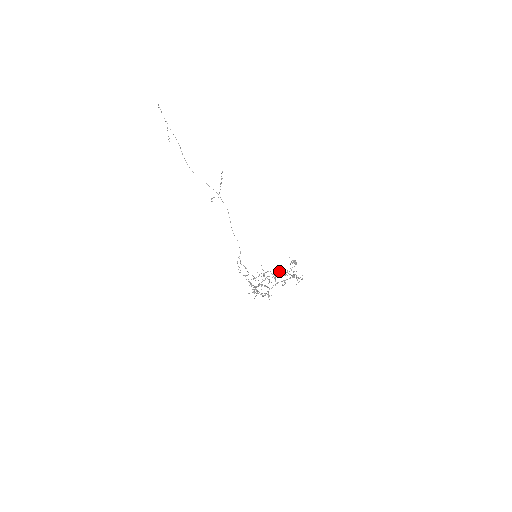
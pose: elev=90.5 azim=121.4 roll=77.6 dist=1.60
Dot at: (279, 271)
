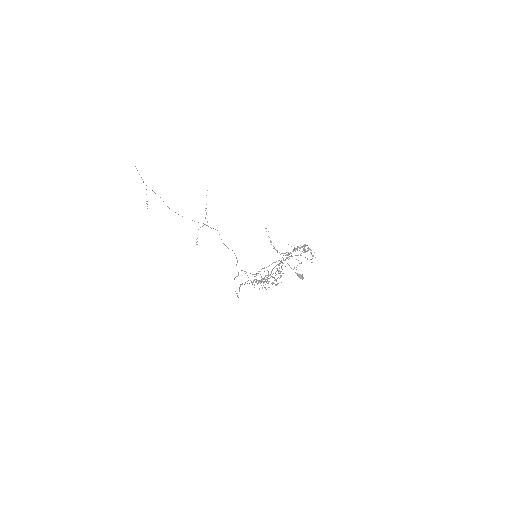
Dot at: occluded
